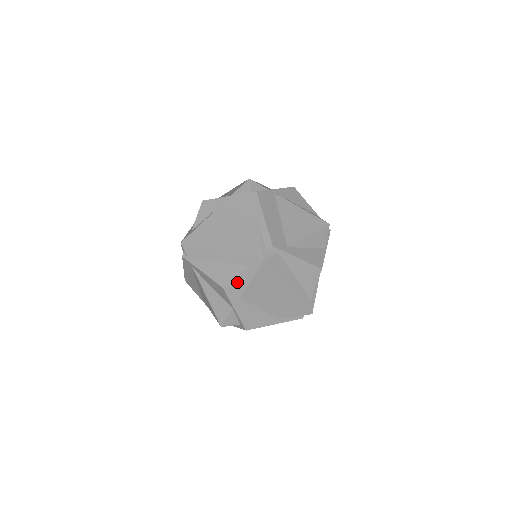
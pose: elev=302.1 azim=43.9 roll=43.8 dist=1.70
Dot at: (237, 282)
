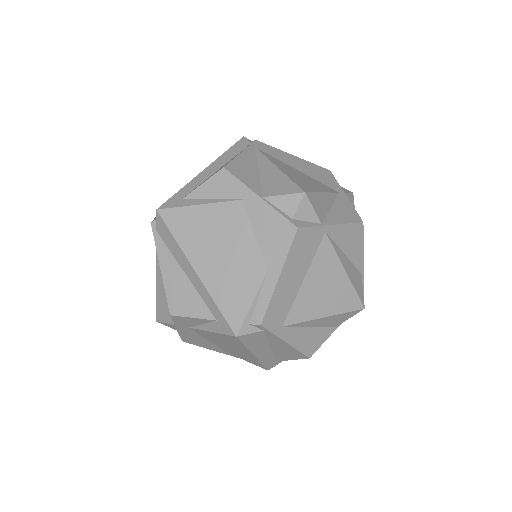
Dot at: (192, 320)
